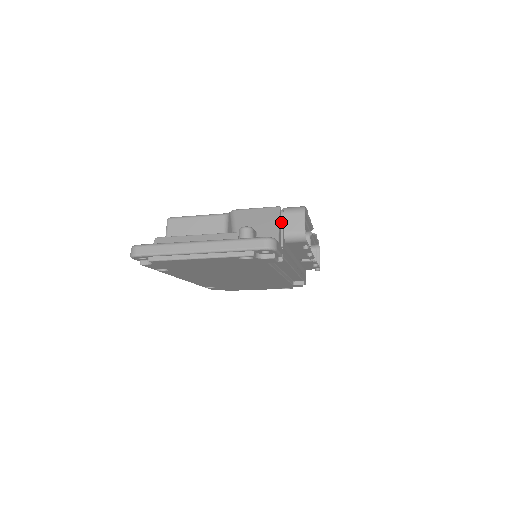
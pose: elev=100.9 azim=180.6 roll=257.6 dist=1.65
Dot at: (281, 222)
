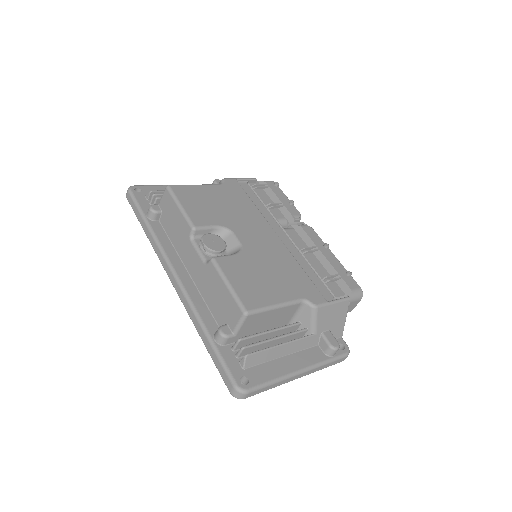
Dot at: (345, 312)
